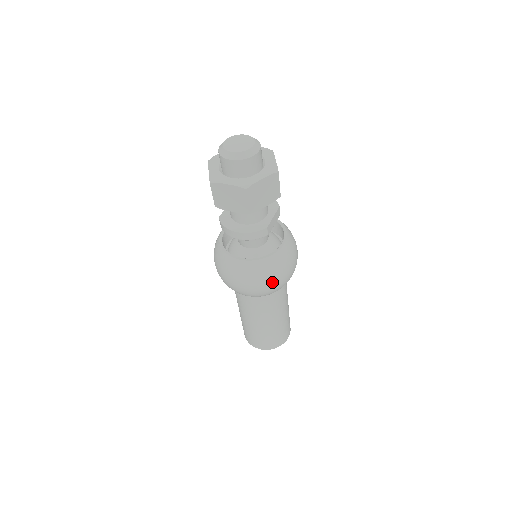
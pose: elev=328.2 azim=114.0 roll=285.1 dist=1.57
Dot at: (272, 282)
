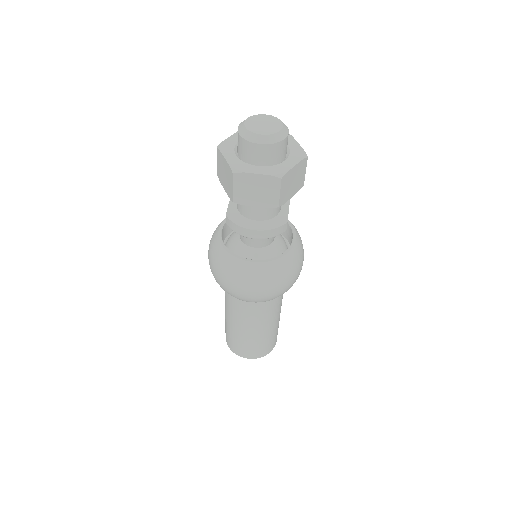
Dot at: (287, 283)
